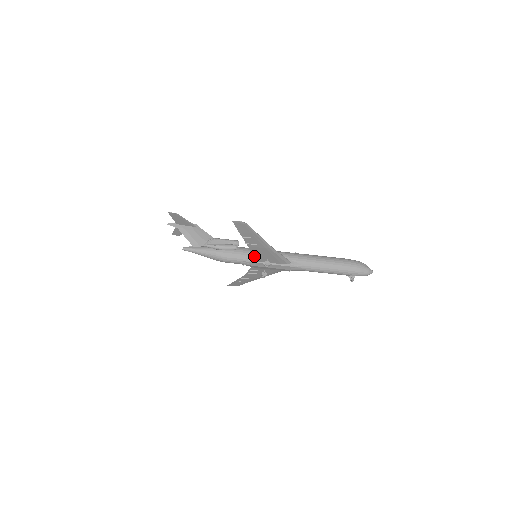
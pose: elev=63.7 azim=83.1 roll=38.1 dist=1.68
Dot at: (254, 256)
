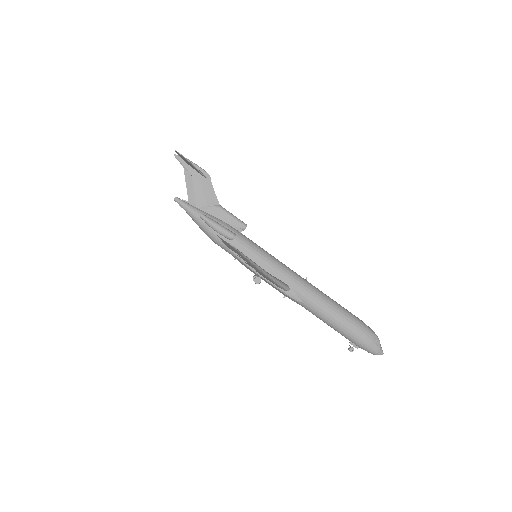
Dot at: (246, 263)
